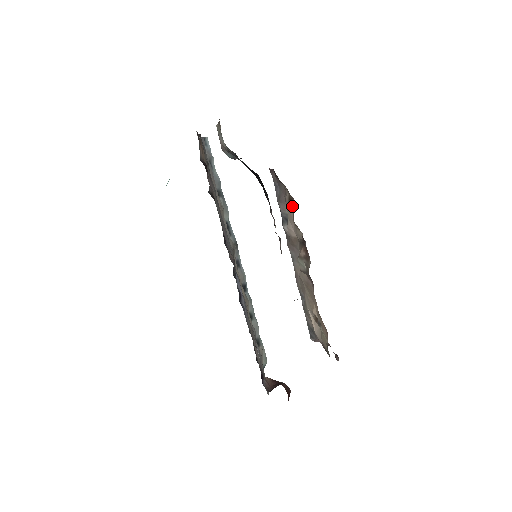
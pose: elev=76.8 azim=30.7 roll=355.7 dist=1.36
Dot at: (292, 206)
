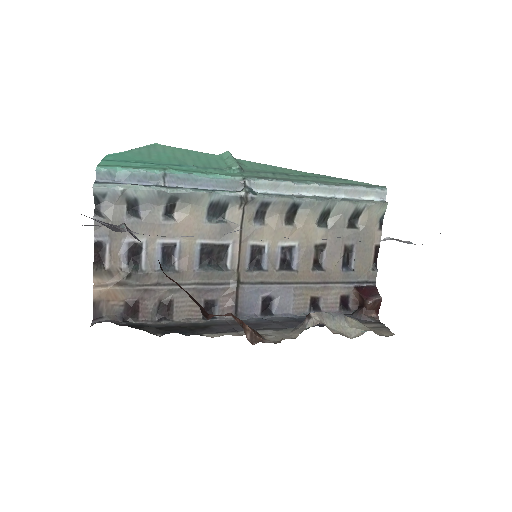
Dot at: occluded
